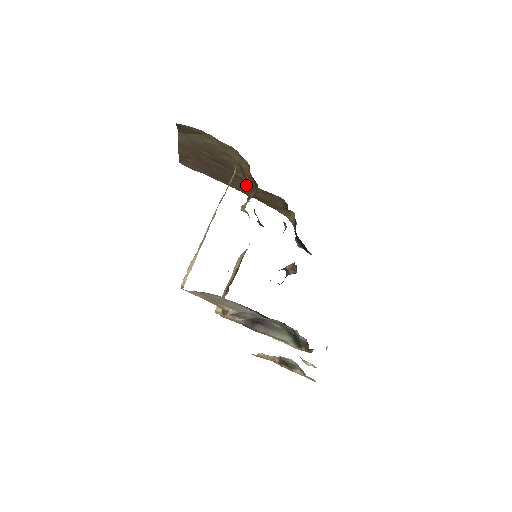
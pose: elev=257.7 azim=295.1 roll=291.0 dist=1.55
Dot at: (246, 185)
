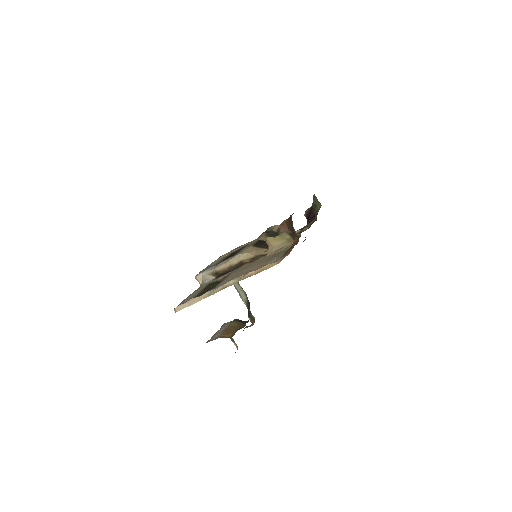
Dot at: occluded
